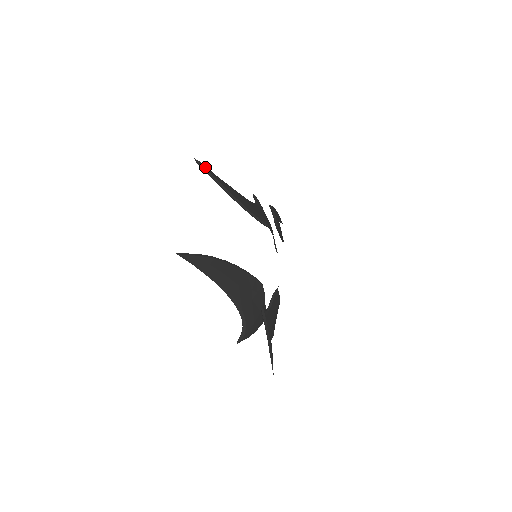
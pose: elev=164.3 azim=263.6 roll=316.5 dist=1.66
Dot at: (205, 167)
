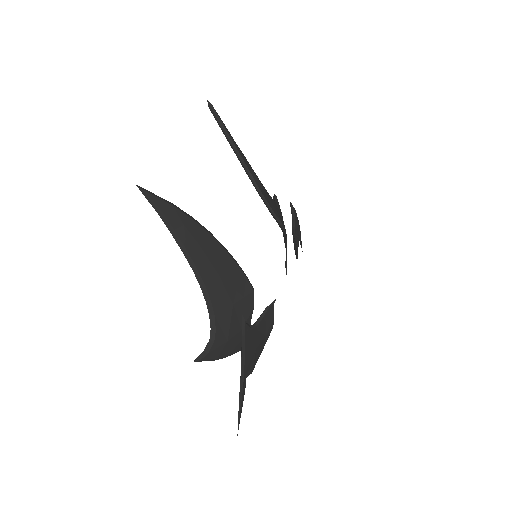
Dot at: (219, 116)
